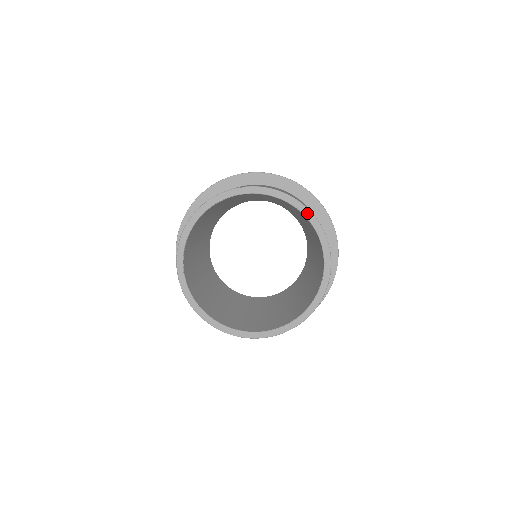
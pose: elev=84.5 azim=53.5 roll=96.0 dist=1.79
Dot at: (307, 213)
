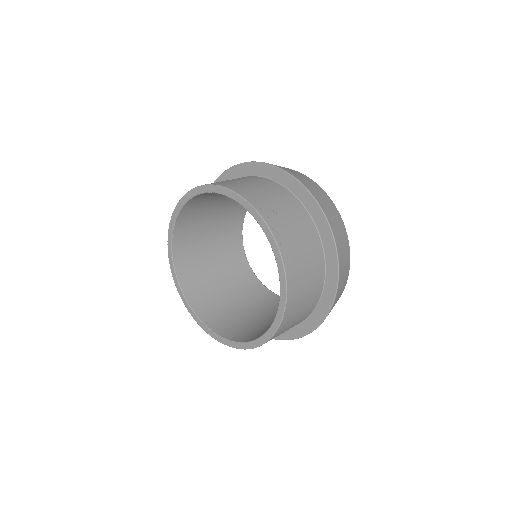
Dot at: (271, 238)
